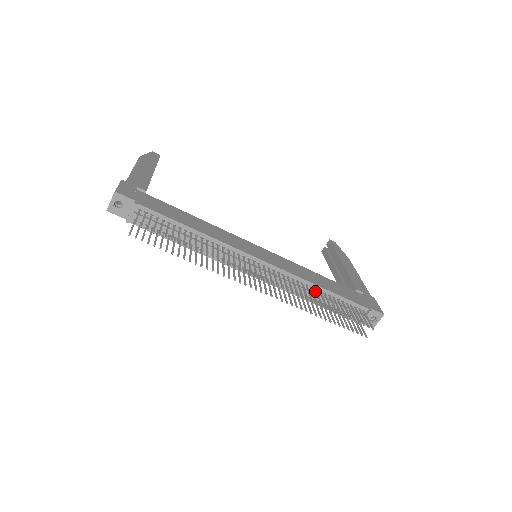
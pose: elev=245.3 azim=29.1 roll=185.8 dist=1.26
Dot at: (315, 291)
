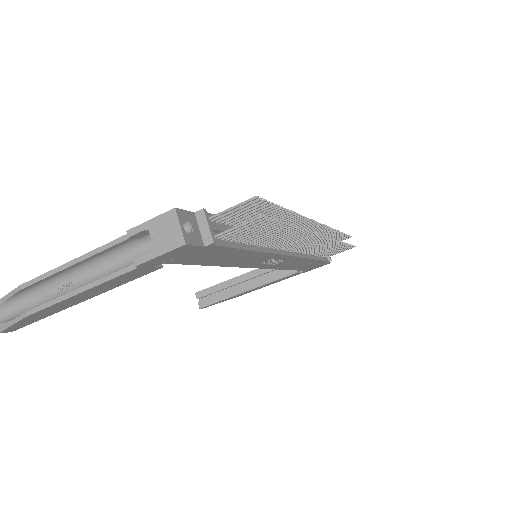
Dot at: occluded
